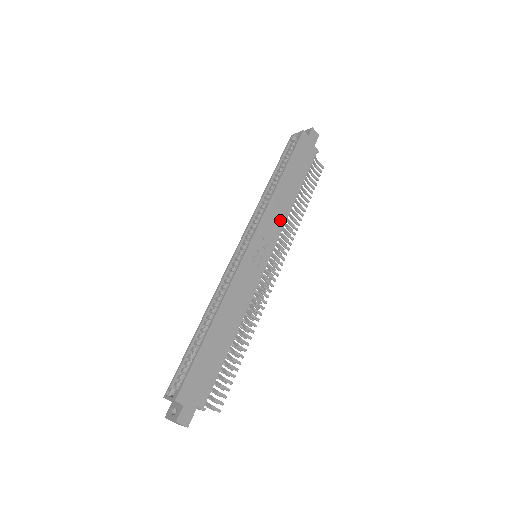
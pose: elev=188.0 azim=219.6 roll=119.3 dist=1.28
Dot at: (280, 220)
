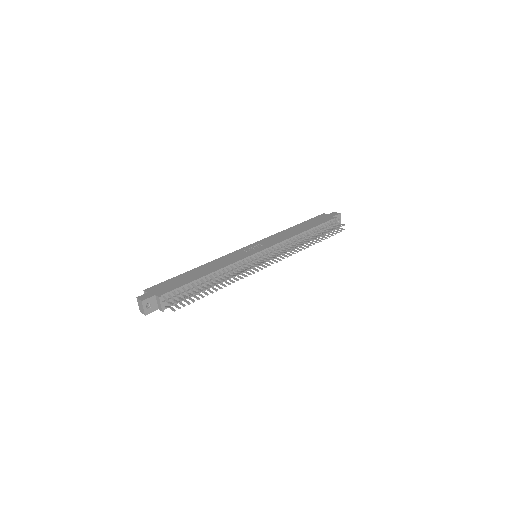
Dot at: (281, 239)
